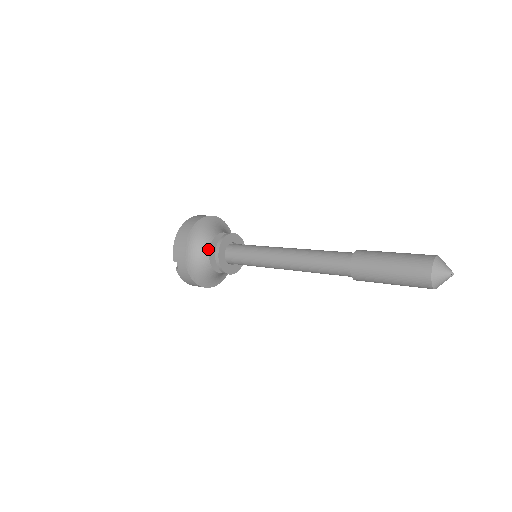
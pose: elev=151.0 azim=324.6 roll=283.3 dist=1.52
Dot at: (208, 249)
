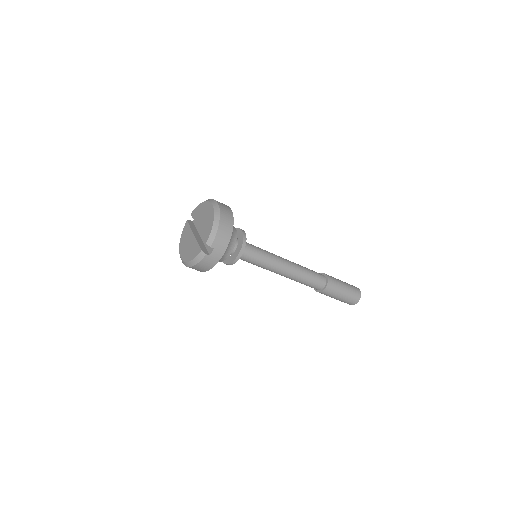
Dot at: (235, 242)
